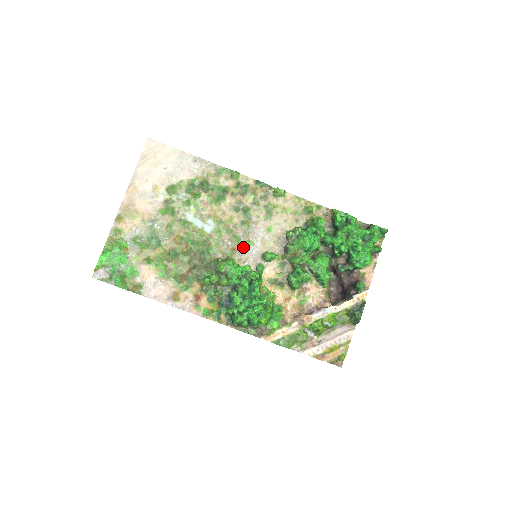
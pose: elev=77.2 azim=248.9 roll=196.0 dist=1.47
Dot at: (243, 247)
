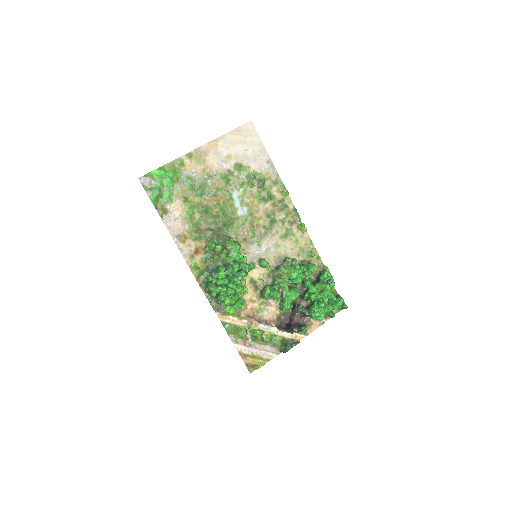
Dot at: (252, 243)
